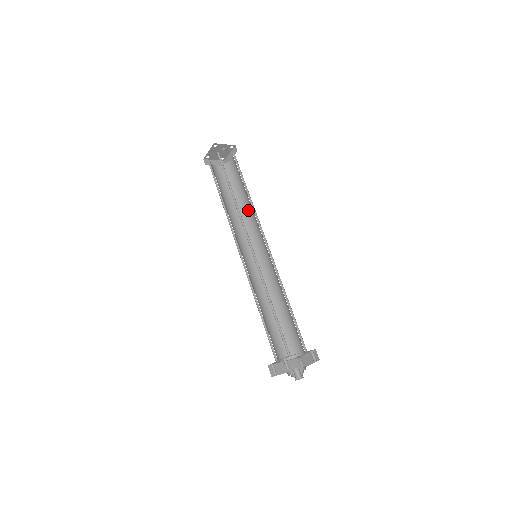
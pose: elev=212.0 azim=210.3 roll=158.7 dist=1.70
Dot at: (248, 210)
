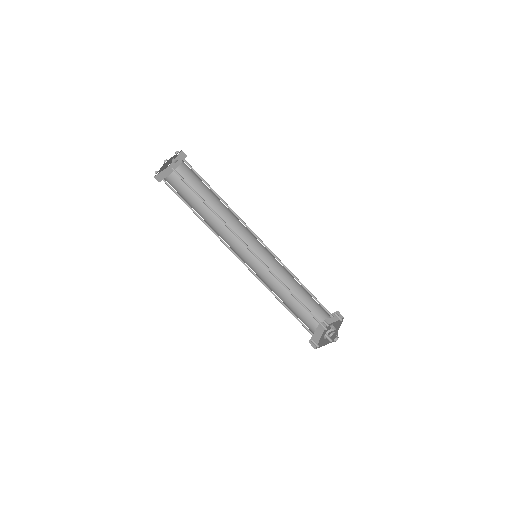
Dot at: (224, 212)
